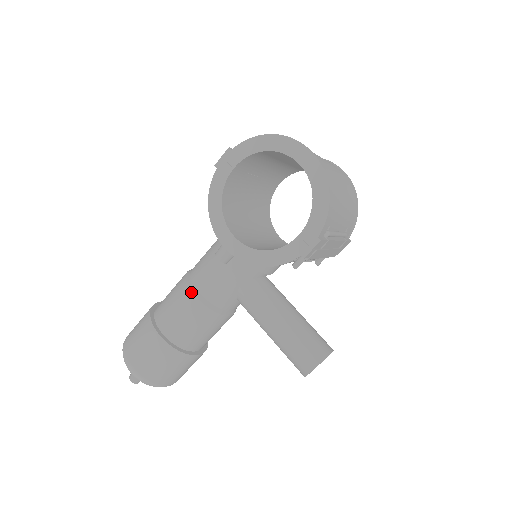
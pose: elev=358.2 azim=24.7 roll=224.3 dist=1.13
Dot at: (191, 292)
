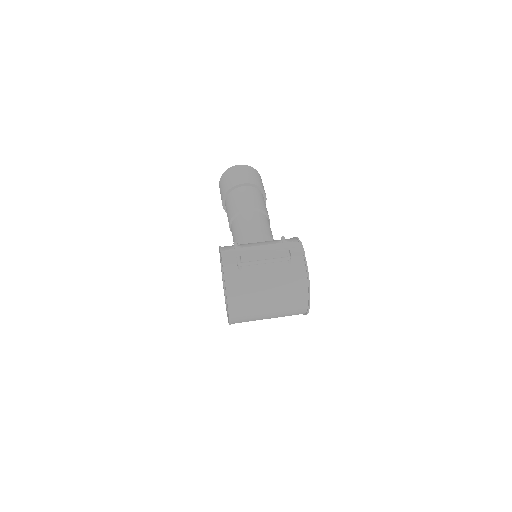
Dot at: (229, 223)
